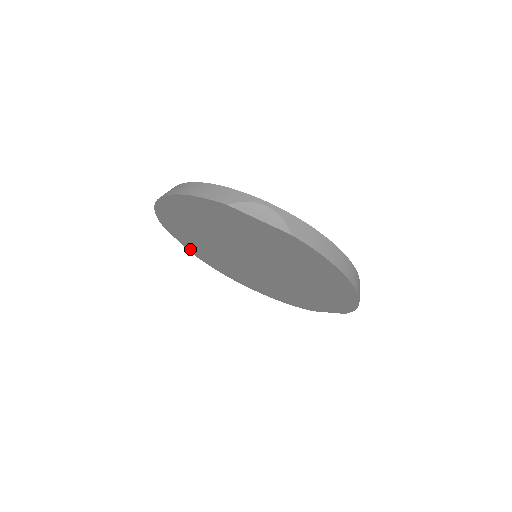
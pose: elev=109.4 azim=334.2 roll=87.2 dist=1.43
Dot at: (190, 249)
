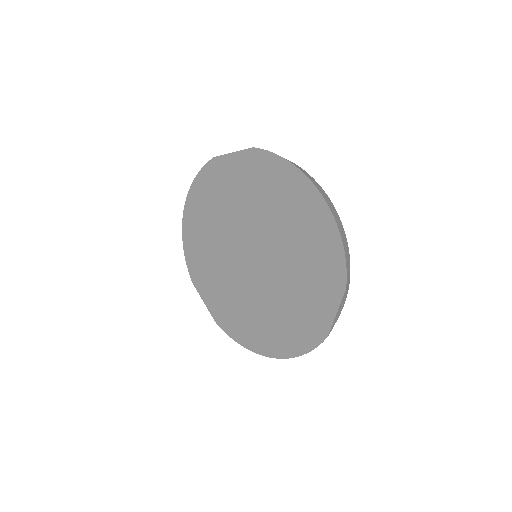
Dot at: (213, 312)
